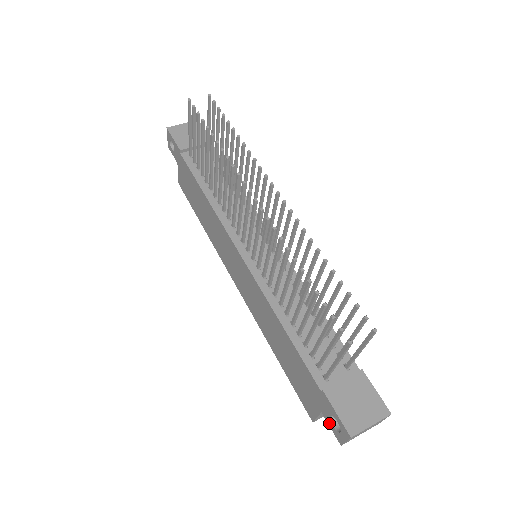
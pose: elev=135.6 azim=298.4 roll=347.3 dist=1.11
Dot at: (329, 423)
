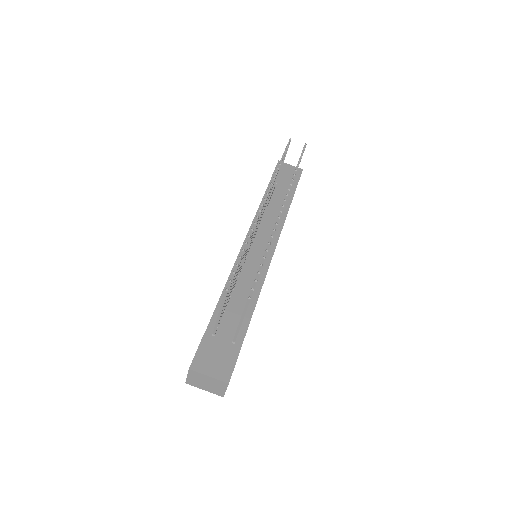
Dot at: occluded
